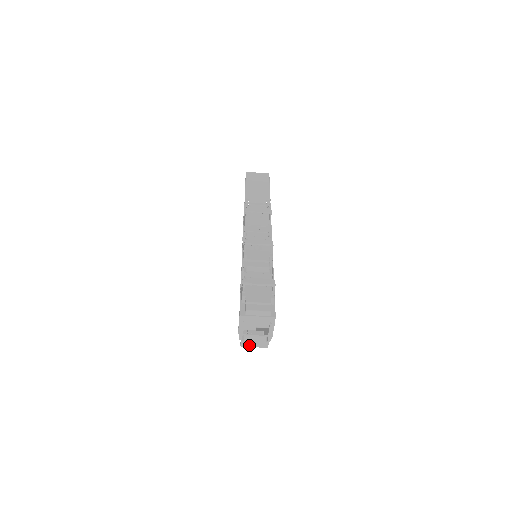
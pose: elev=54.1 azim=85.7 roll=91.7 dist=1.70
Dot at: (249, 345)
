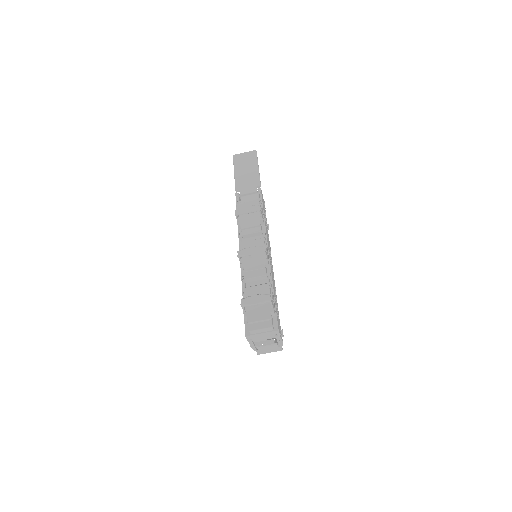
Dot at: (265, 352)
